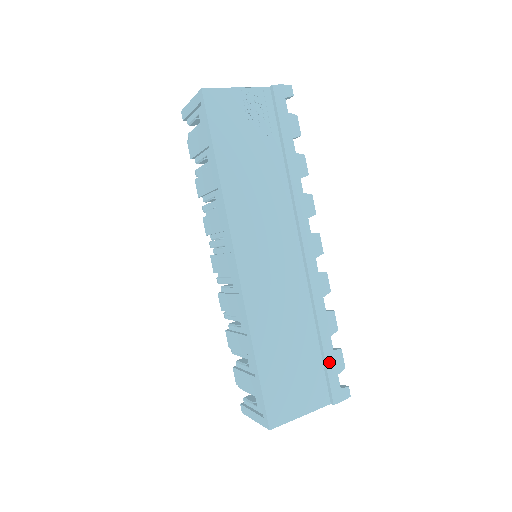
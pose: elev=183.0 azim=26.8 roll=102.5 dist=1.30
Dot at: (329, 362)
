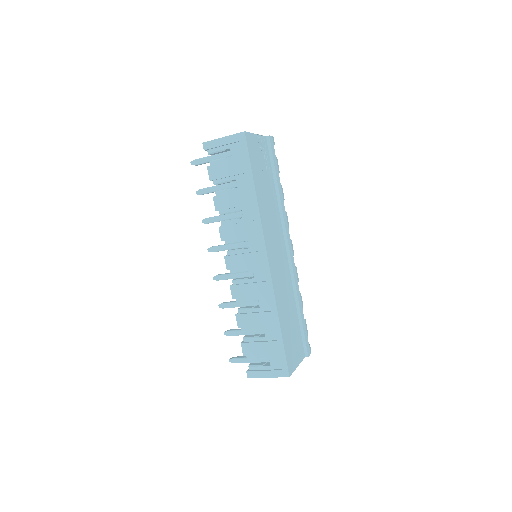
Dot at: (304, 328)
